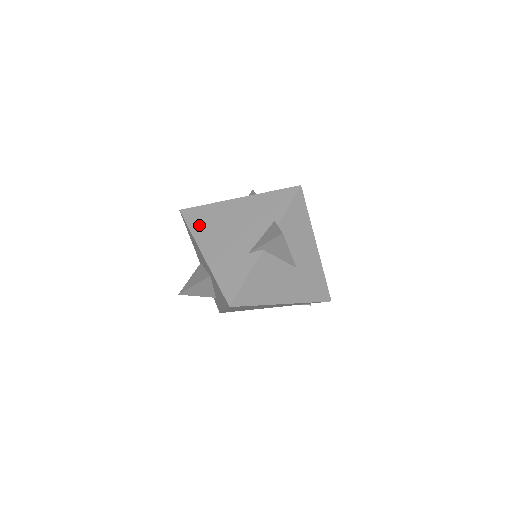
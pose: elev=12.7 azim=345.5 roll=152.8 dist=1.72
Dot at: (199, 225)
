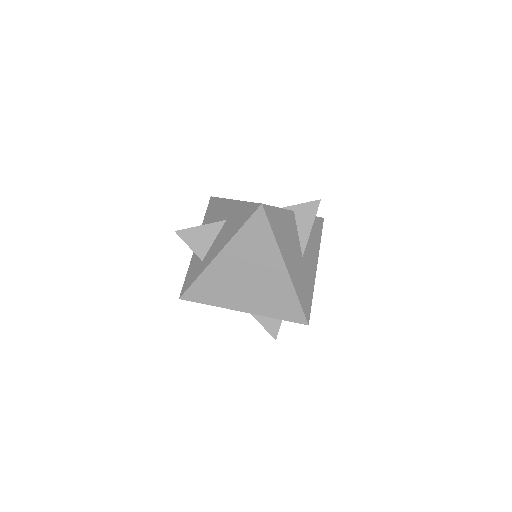
Dot at: occluded
